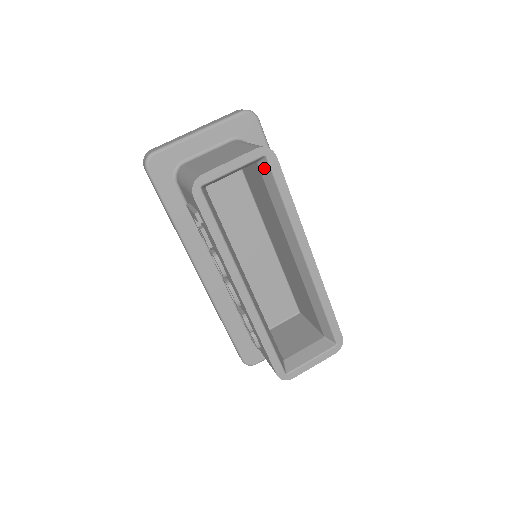
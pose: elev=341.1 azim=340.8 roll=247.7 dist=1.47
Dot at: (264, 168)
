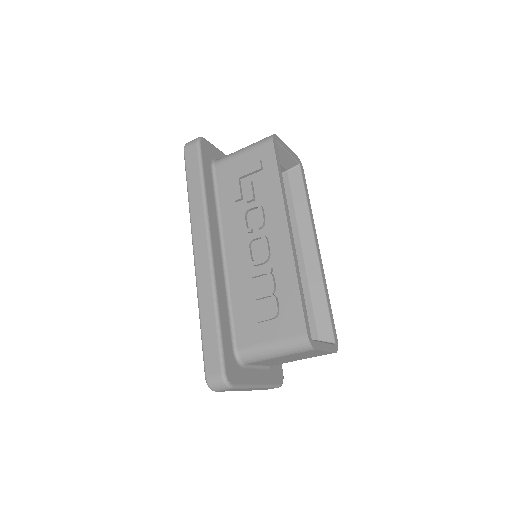
Dot at: (294, 174)
